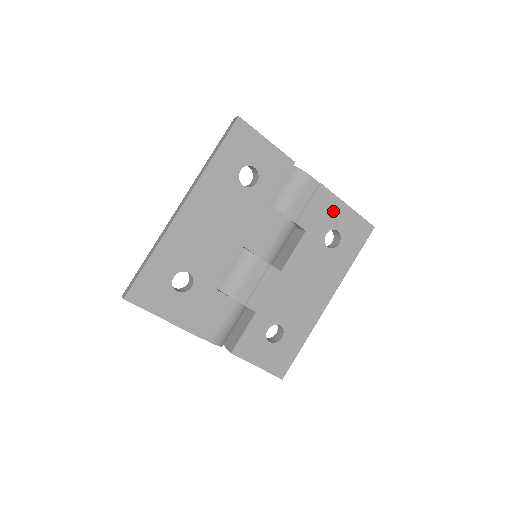
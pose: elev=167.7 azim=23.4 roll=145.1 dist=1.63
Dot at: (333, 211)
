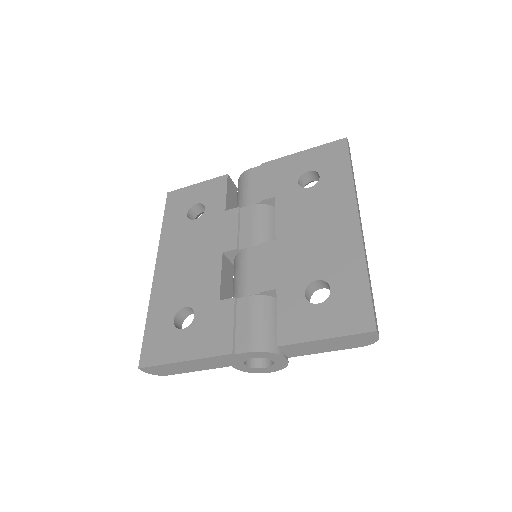
Dot at: (290, 166)
